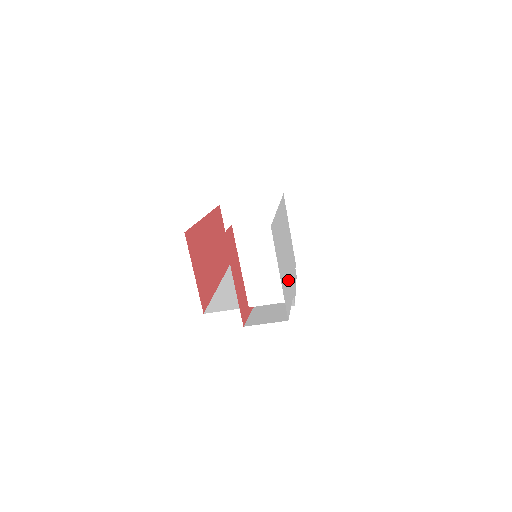
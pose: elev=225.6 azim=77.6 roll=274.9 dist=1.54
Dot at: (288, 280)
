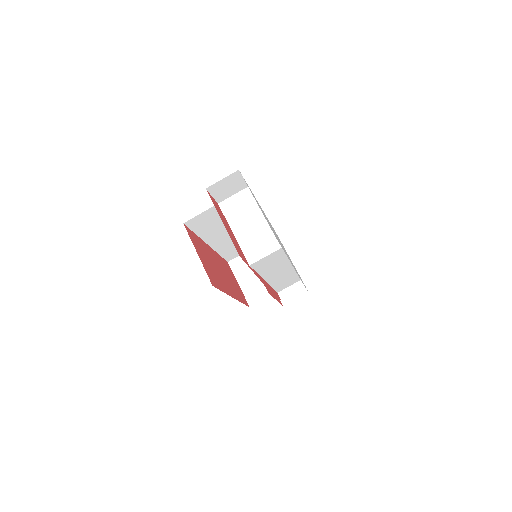
Dot at: occluded
